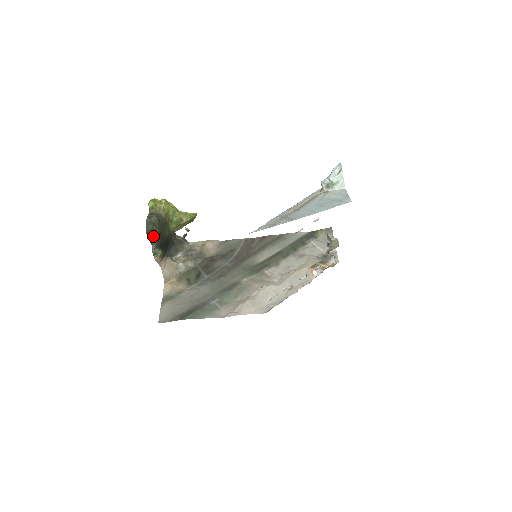
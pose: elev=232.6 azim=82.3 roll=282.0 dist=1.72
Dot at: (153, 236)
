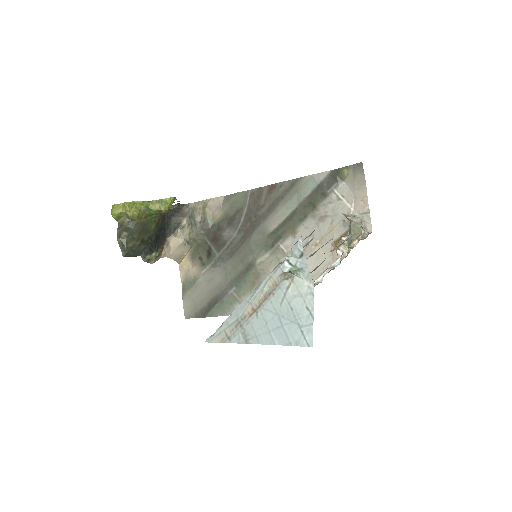
Dot at: (135, 251)
